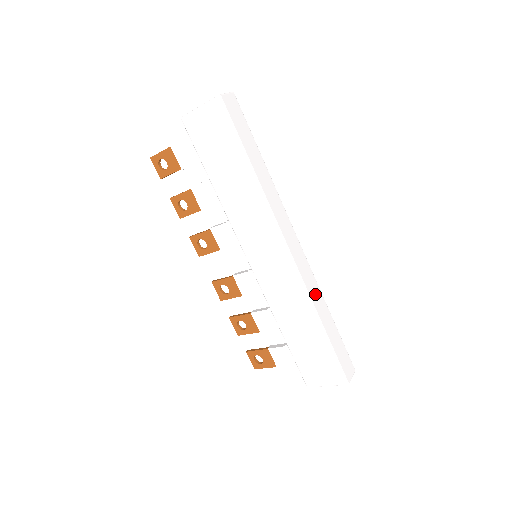
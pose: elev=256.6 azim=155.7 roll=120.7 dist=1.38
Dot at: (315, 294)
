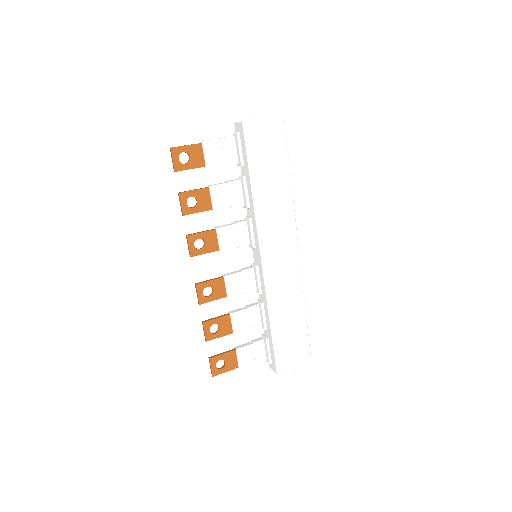
Dot at: occluded
